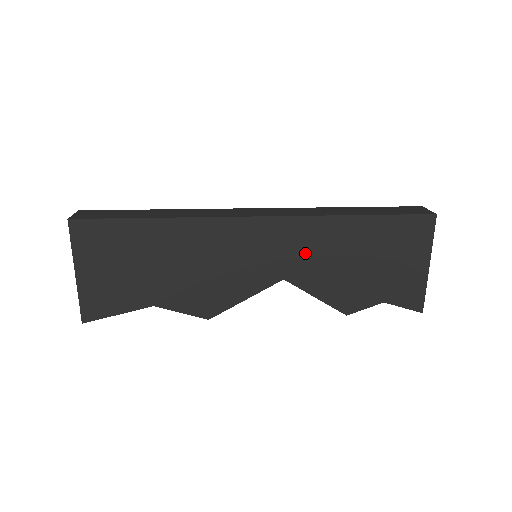
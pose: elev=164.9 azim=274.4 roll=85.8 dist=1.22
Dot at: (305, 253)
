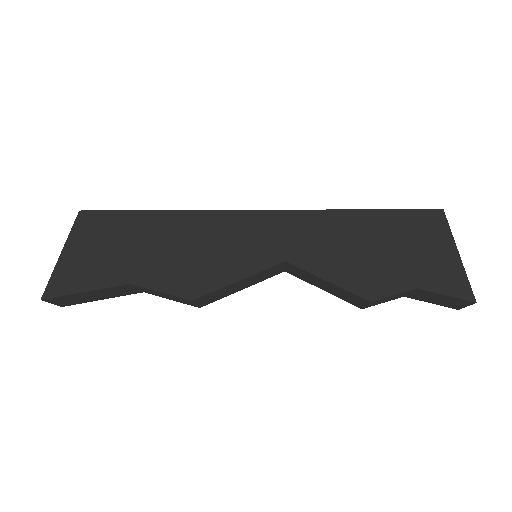
Dot at: (308, 238)
